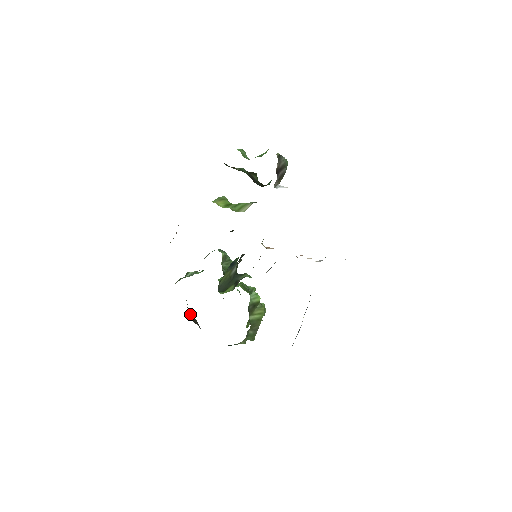
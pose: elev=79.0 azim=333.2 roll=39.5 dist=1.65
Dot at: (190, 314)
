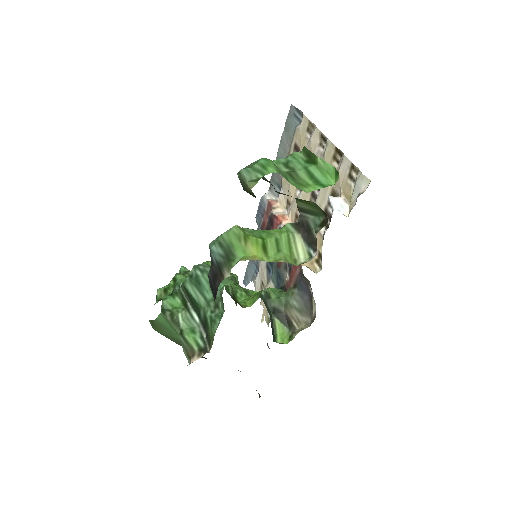
Dot at: (202, 357)
